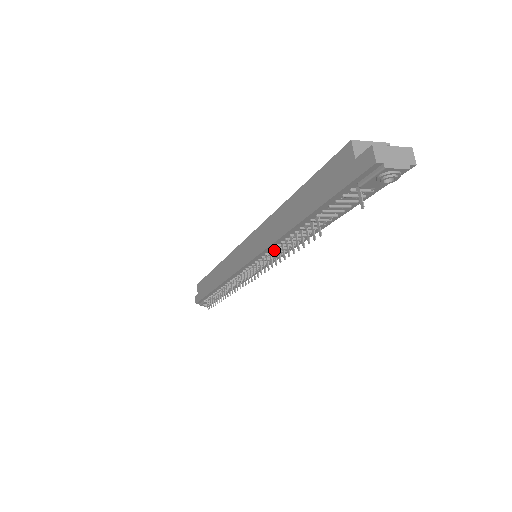
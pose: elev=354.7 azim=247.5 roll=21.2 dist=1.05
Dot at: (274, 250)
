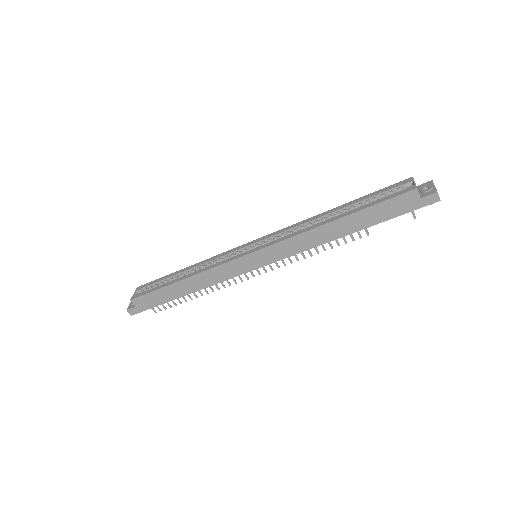
Dot at: occluded
